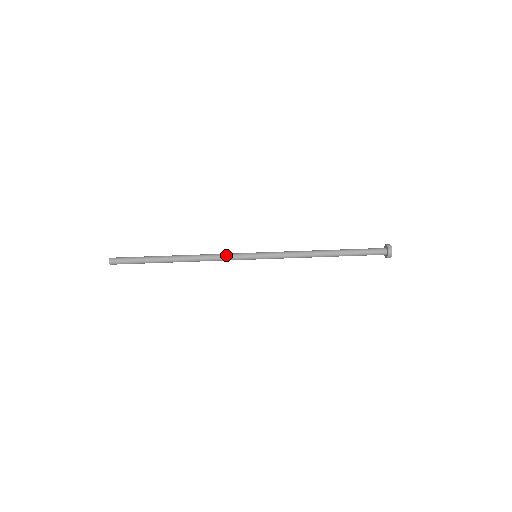
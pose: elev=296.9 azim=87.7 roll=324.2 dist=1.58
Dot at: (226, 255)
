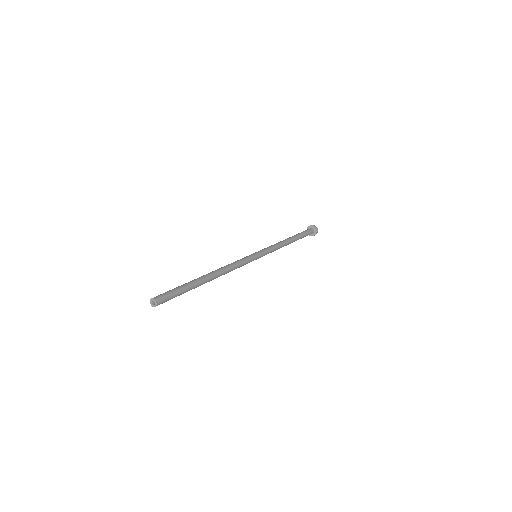
Dot at: occluded
